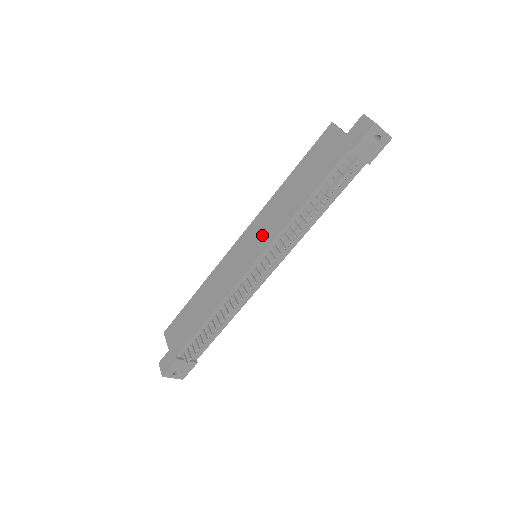
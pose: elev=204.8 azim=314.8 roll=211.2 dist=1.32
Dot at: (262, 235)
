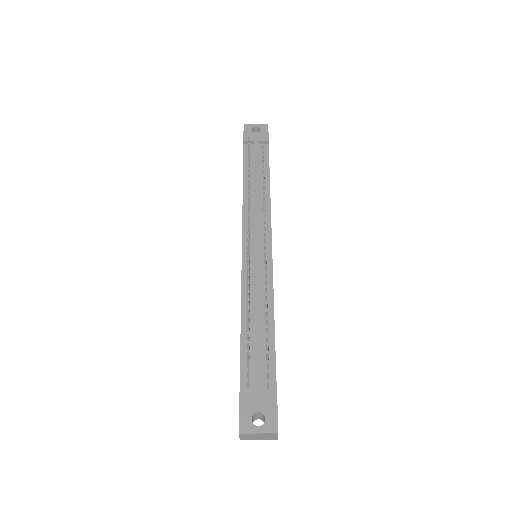
Dot at: occluded
